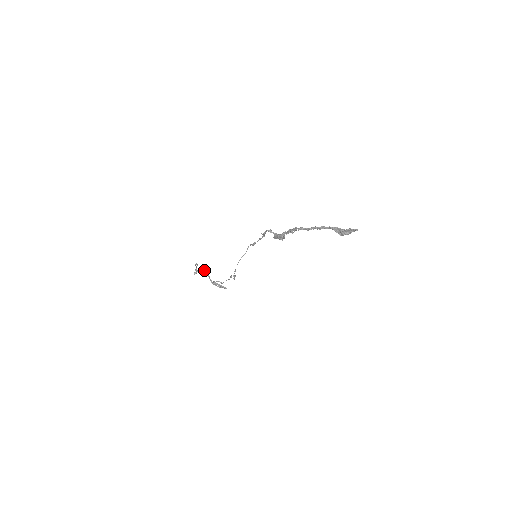
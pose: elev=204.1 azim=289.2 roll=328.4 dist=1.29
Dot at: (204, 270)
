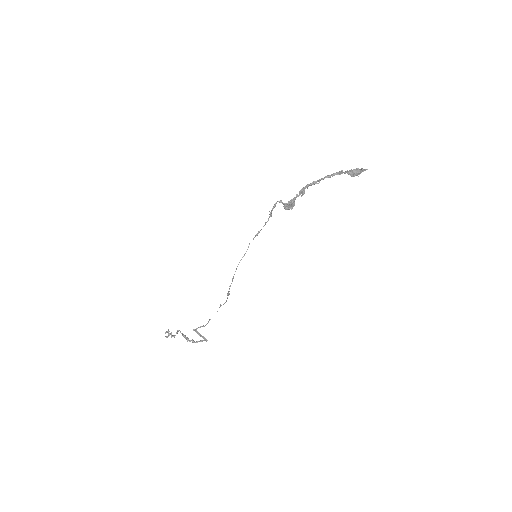
Dot at: (177, 332)
